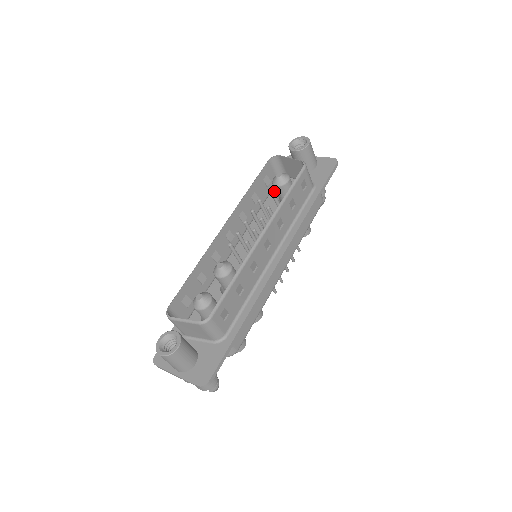
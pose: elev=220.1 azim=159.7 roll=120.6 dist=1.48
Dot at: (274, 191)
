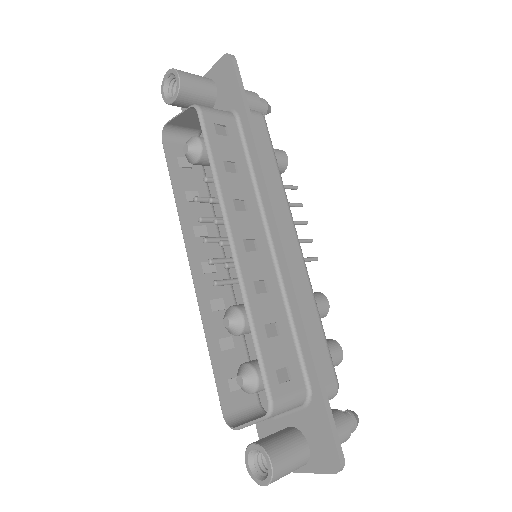
Dot at: occluded
